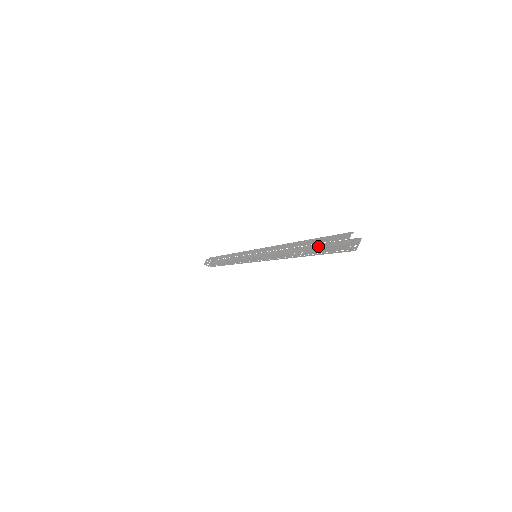
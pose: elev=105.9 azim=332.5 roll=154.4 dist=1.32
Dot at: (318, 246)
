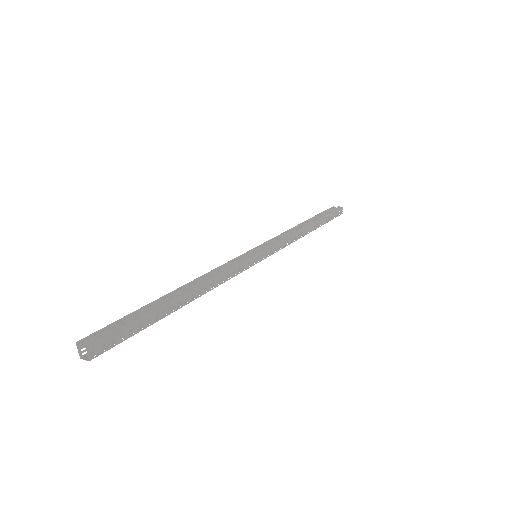
Dot at: (159, 306)
